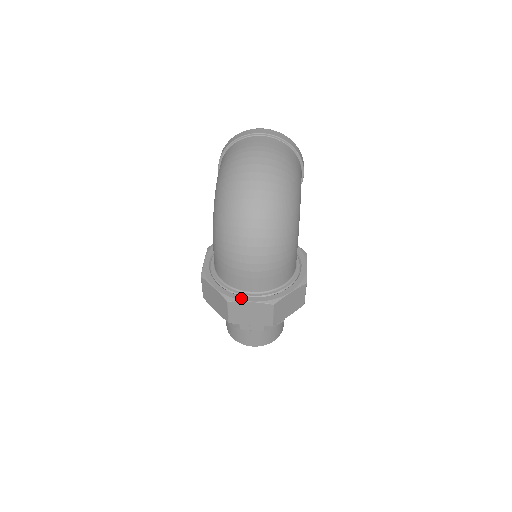
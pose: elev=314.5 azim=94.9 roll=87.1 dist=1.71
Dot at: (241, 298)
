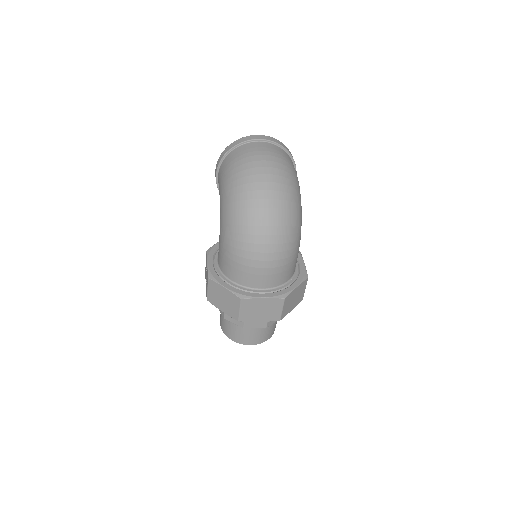
Dot at: (254, 295)
